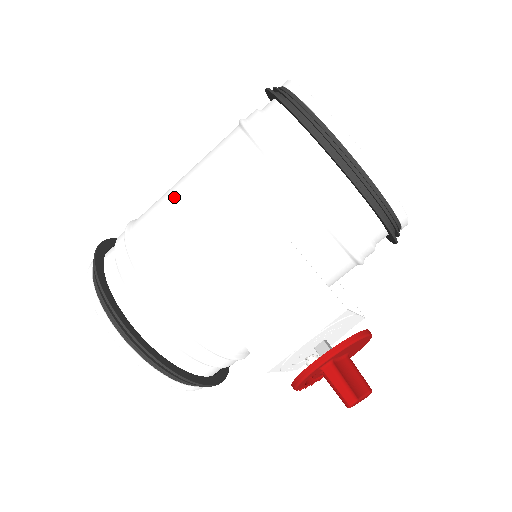
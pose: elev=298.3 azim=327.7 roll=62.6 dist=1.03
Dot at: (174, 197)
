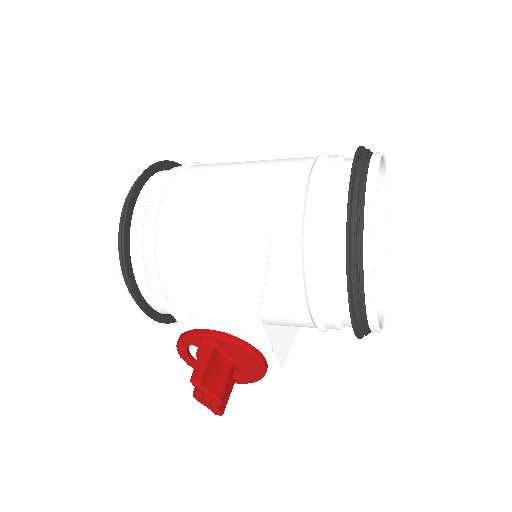
Dot at: (239, 162)
